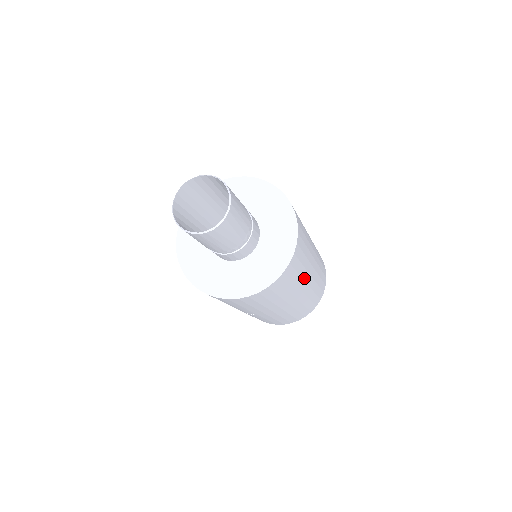
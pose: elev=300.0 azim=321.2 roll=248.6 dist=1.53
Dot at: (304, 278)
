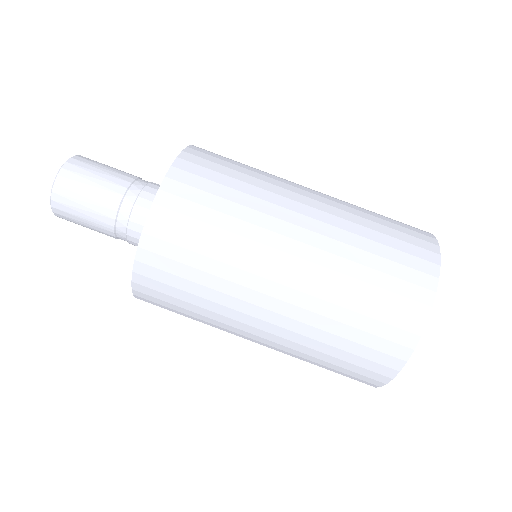
Dot at: (236, 294)
